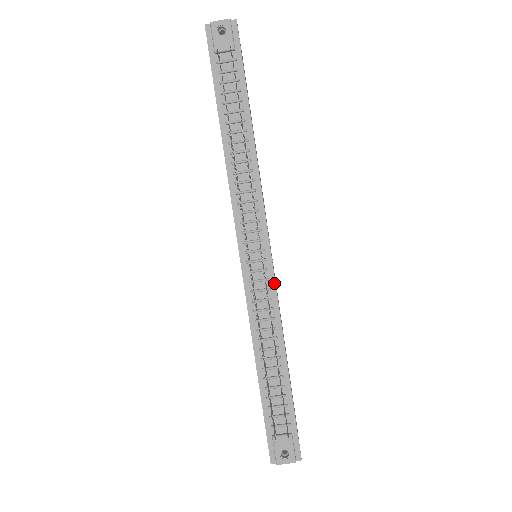
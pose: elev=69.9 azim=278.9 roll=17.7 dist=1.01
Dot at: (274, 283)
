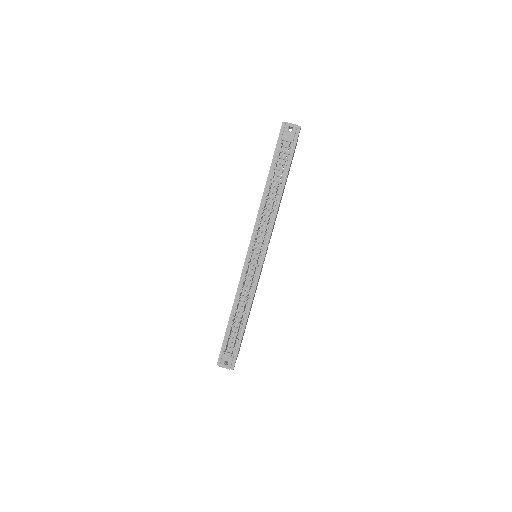
Dot at: (259, 275)
